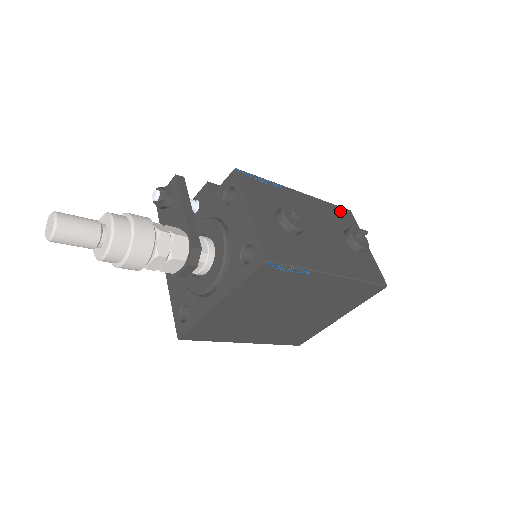
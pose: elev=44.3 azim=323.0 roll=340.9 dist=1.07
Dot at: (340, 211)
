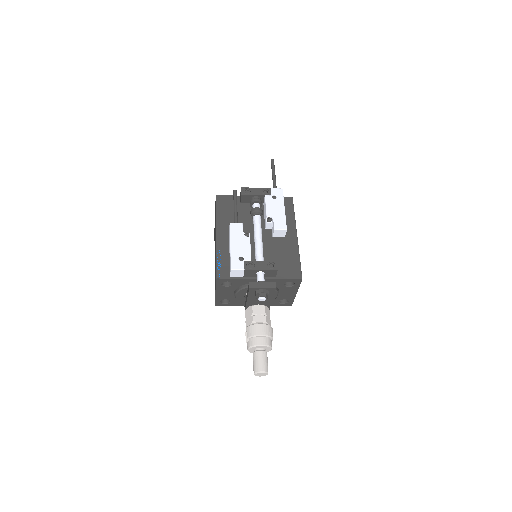
Dot at: occluded
